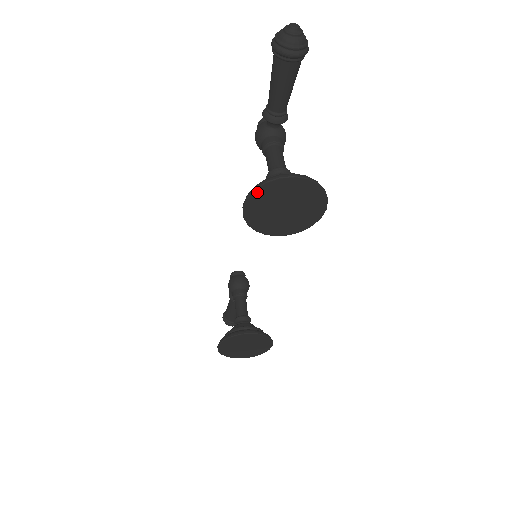
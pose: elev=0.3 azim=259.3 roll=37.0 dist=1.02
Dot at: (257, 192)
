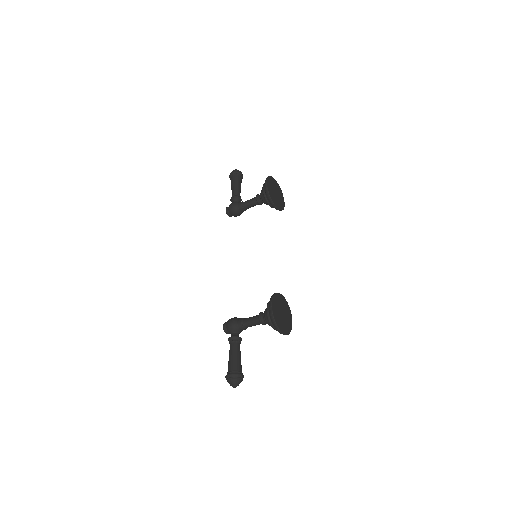
Dot at: (269, 178)
